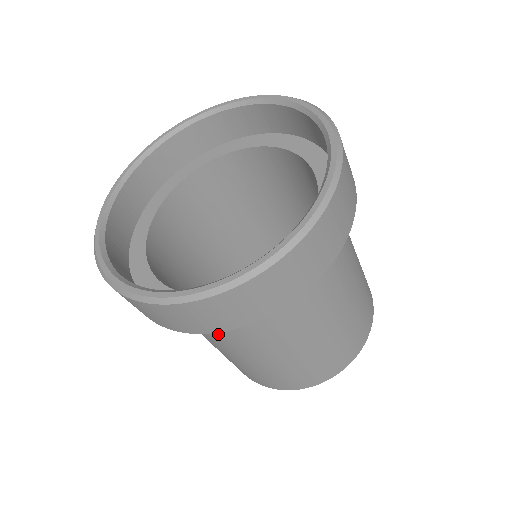
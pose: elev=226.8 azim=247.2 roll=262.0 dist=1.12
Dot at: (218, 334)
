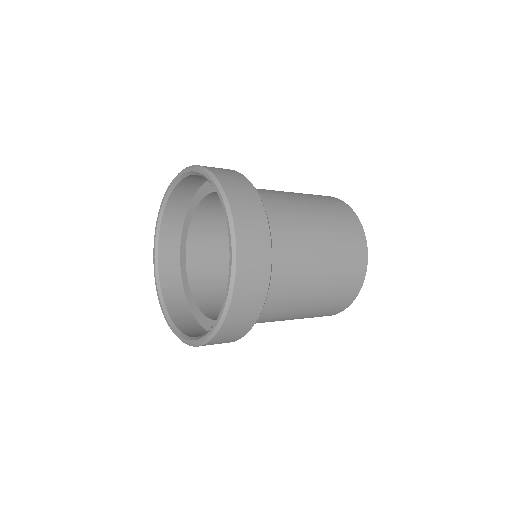
Dot at: (263, 321)
